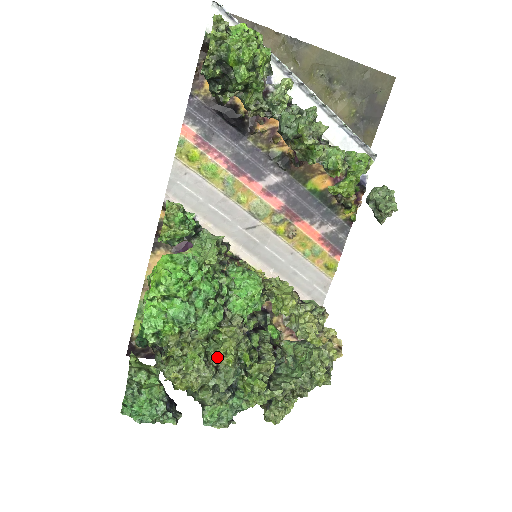
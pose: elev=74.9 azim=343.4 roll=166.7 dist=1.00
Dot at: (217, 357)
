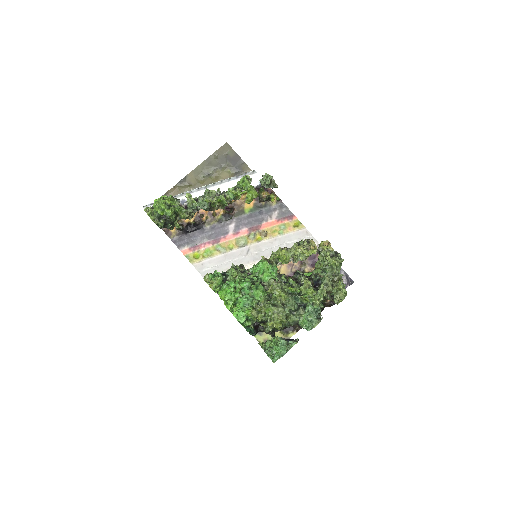
Dot at: (277, 301)
